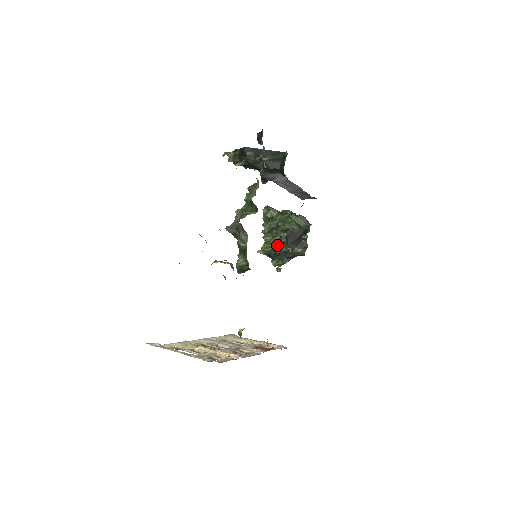
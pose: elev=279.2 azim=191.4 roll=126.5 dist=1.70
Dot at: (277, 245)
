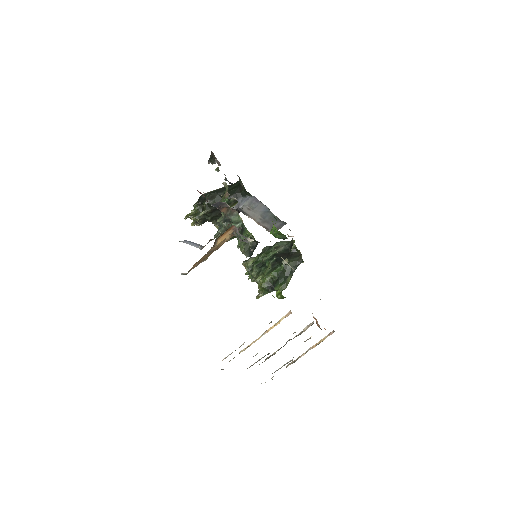
Dot at: (272, 271)
